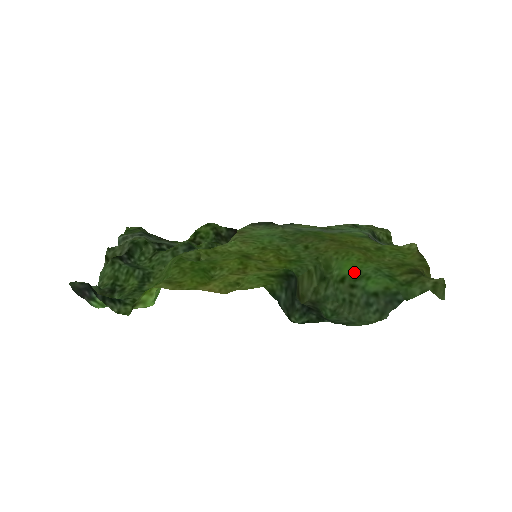
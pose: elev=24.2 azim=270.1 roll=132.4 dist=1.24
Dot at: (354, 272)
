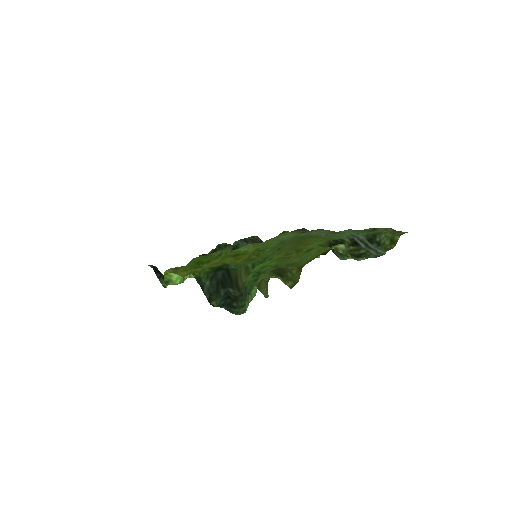
Dot at: (256, 269)
